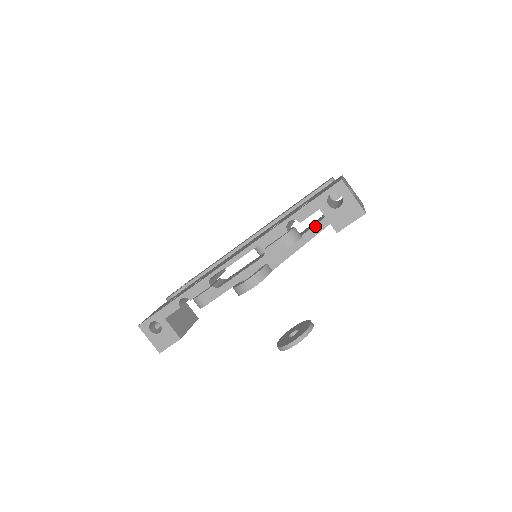
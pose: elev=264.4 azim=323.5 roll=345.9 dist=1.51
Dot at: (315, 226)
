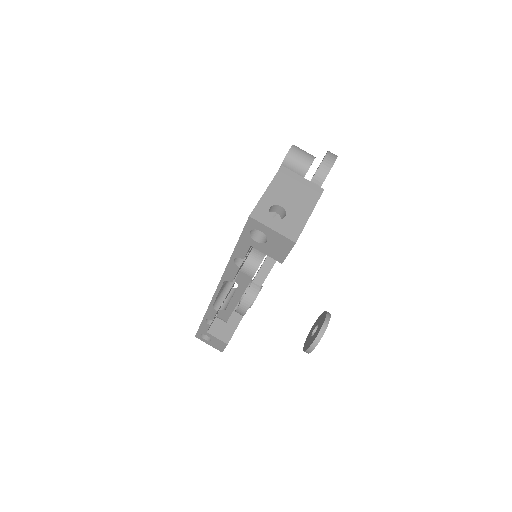
Dot at: occluded
